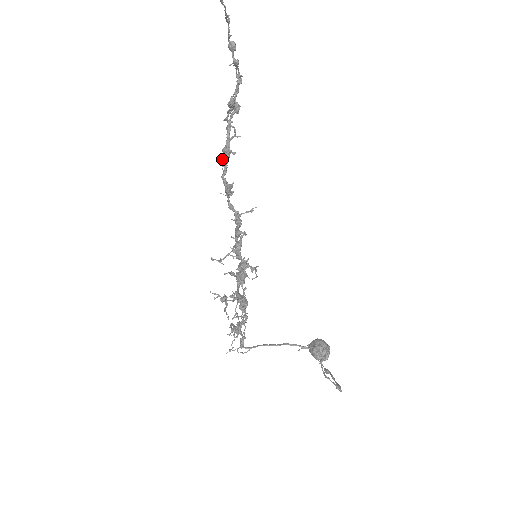
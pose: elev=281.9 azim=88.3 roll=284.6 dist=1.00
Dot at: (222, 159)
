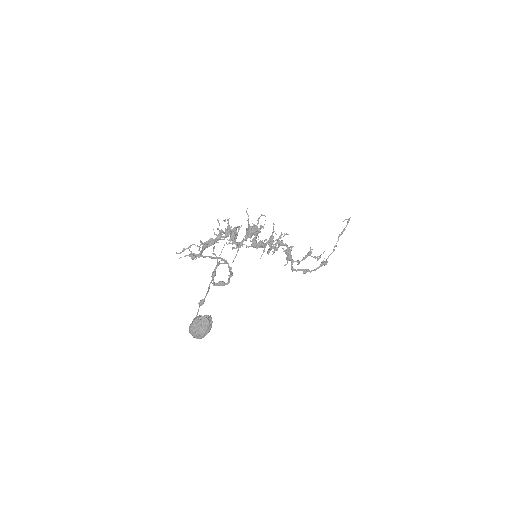
Dot at: (286, 250)
